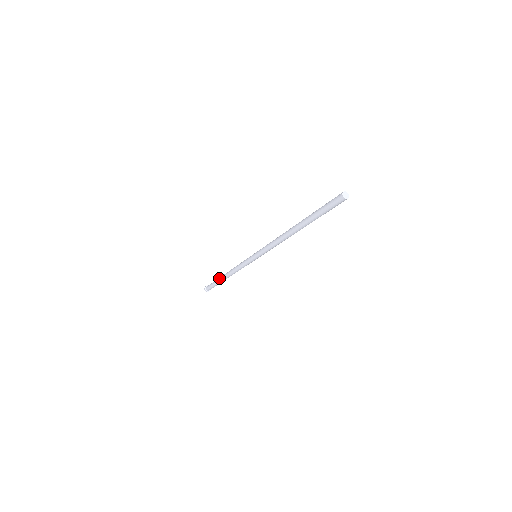
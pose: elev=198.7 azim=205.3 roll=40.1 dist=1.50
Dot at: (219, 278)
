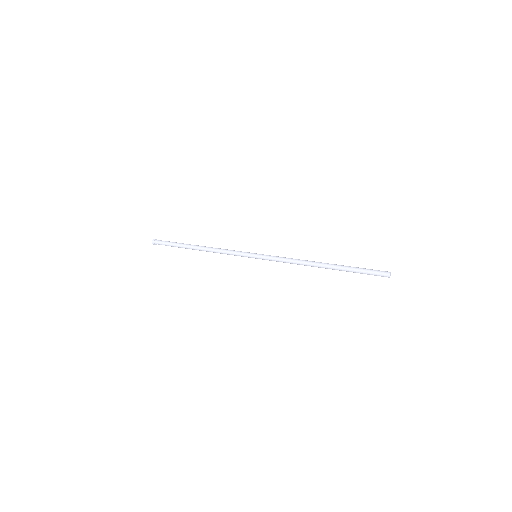
Dot at: (186, 244)
